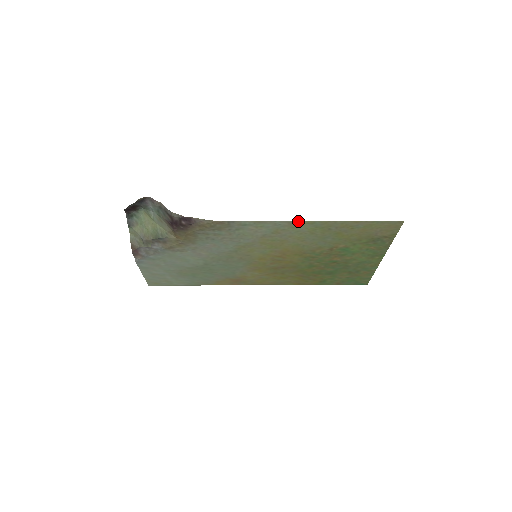
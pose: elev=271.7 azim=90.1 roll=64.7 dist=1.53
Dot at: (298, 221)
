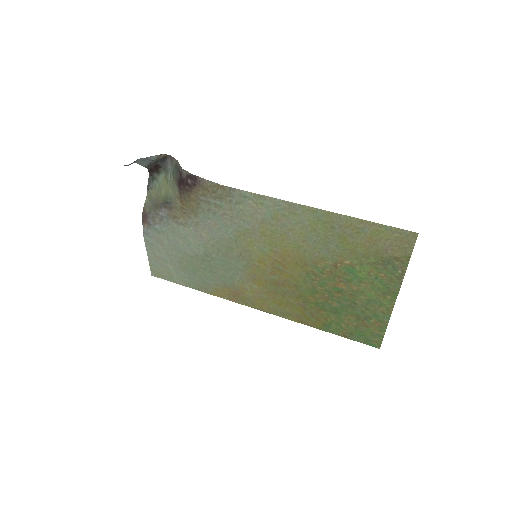
Dot at: (299, 204)
